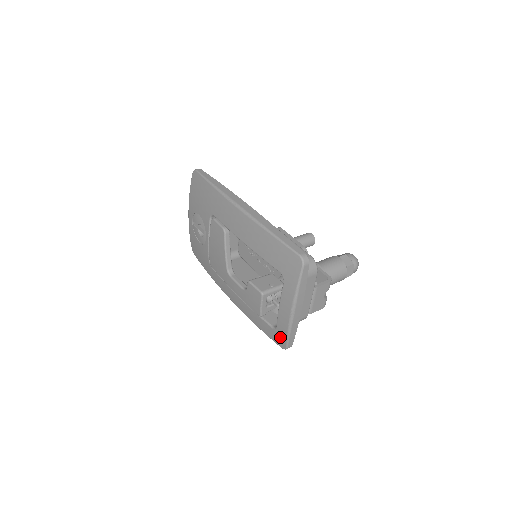
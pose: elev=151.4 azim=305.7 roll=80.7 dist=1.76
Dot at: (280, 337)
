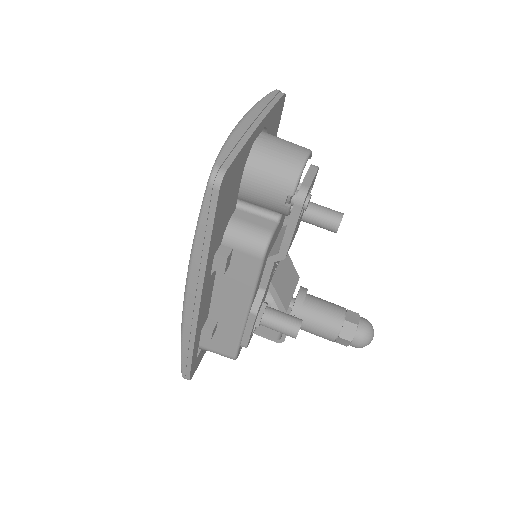
Dot at: occluded
